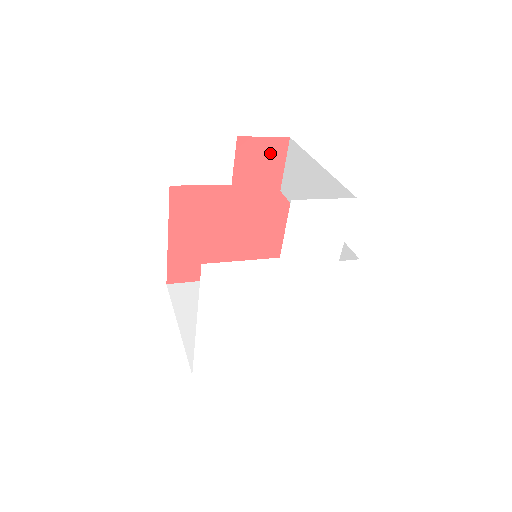
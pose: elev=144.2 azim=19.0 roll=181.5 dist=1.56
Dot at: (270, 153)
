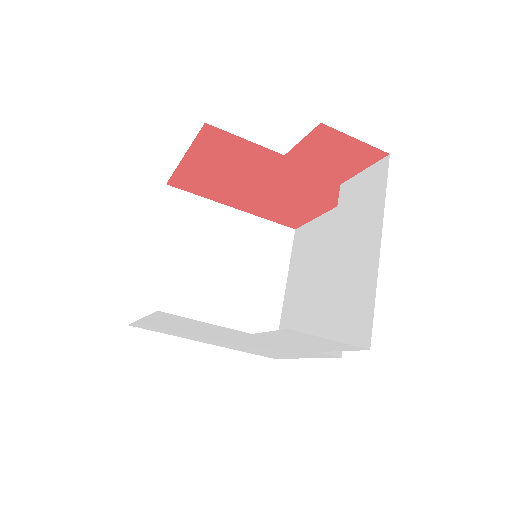
Dot at: (353, 154)
